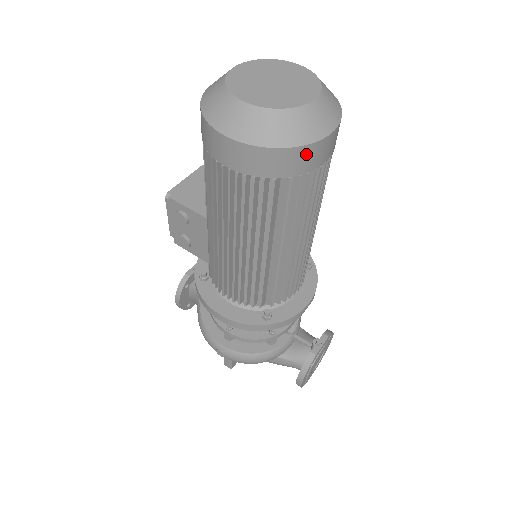
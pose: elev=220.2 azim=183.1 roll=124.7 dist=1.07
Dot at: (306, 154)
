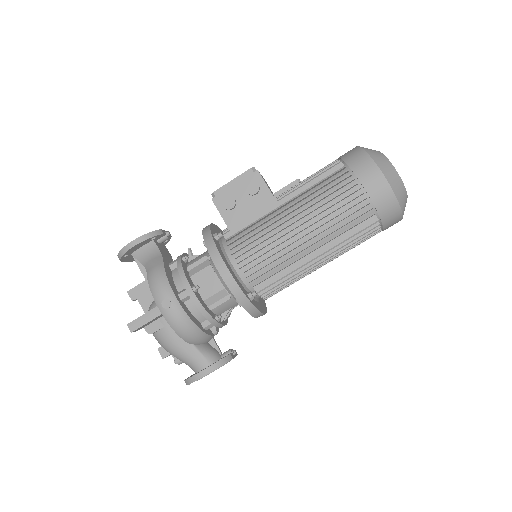
Dot at: (396, 216)
